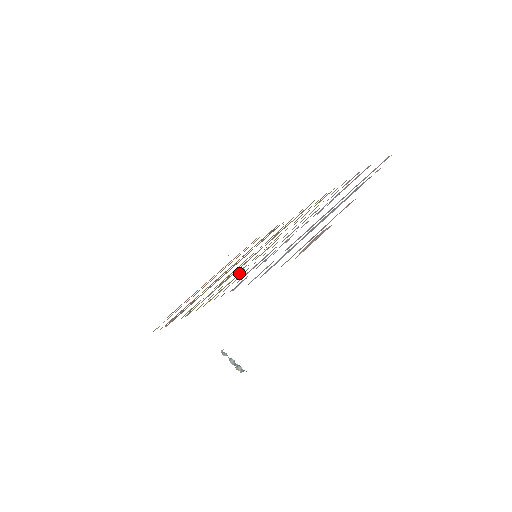
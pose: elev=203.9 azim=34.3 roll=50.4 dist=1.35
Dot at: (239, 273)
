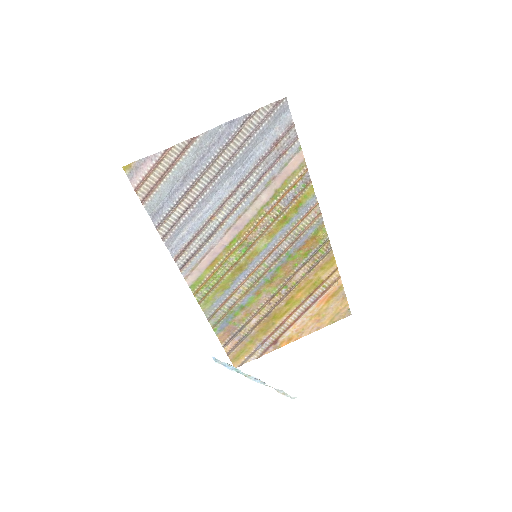
Dot at: (219, 262)
